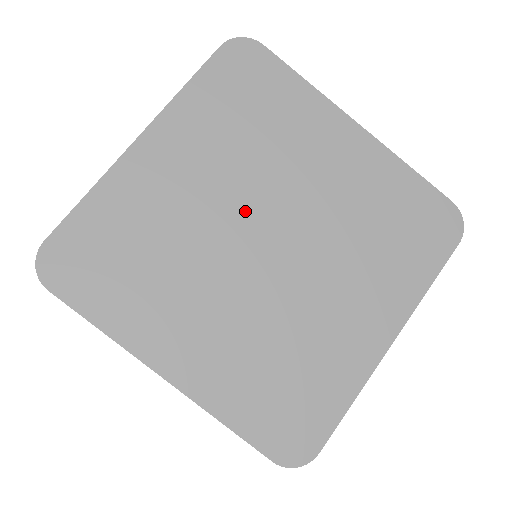
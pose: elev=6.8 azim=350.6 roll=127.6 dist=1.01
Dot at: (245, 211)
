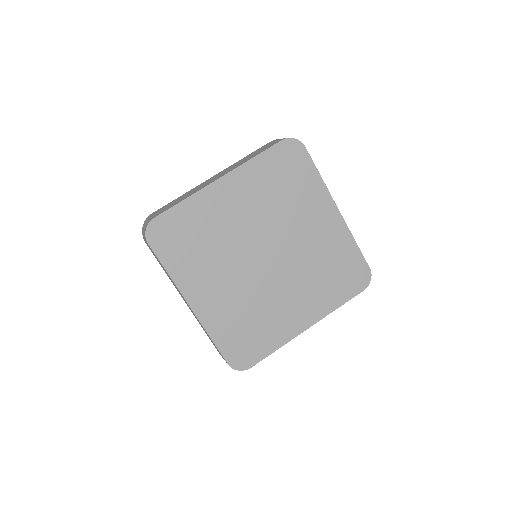
Dot at: (261, 236)
